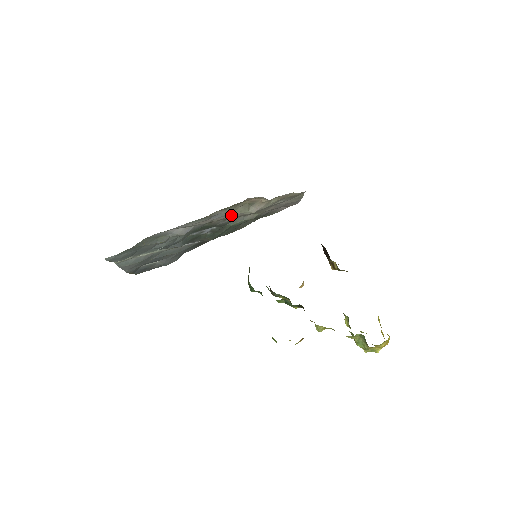
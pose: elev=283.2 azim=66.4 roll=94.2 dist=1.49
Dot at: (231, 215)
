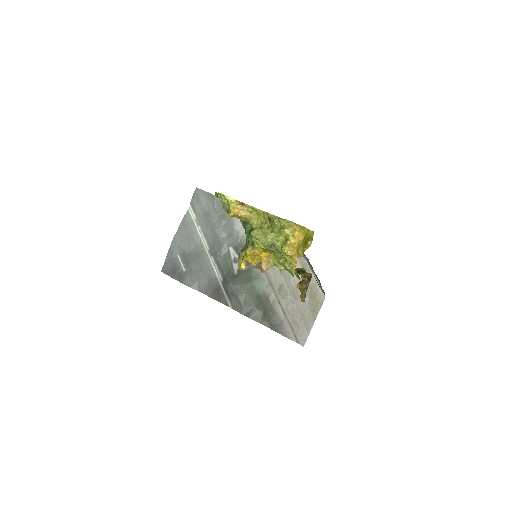
Dot at: occluded
